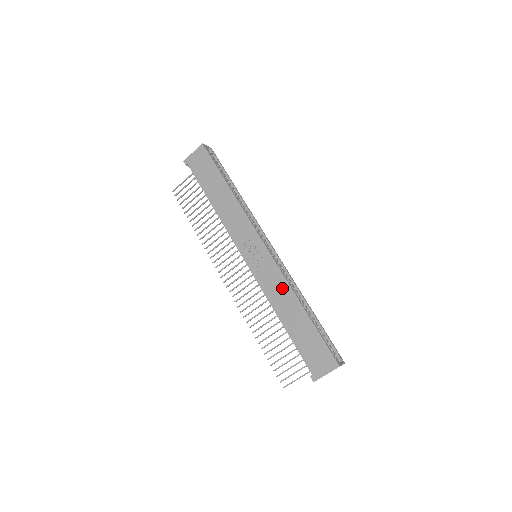
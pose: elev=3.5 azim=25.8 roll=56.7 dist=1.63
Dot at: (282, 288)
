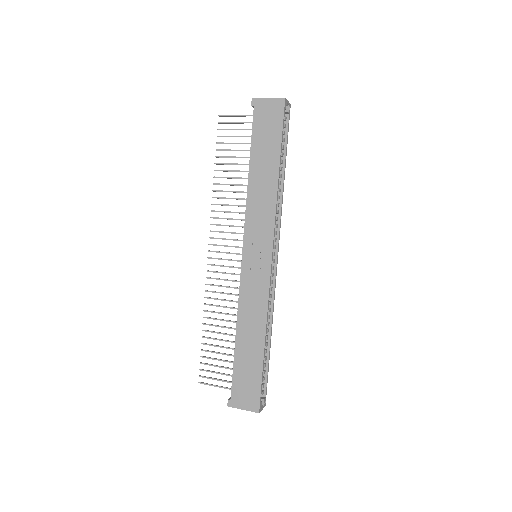
Dot at: (258, 310)
